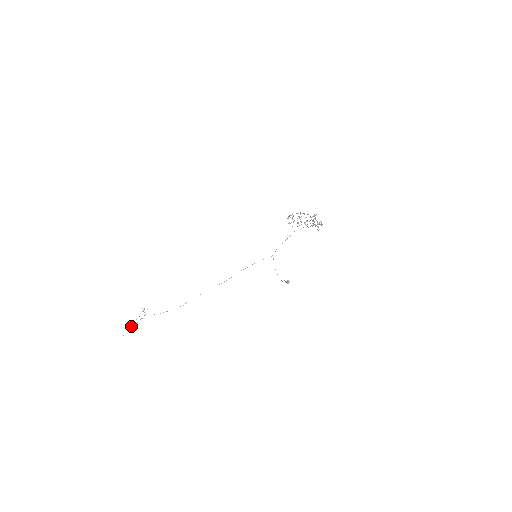
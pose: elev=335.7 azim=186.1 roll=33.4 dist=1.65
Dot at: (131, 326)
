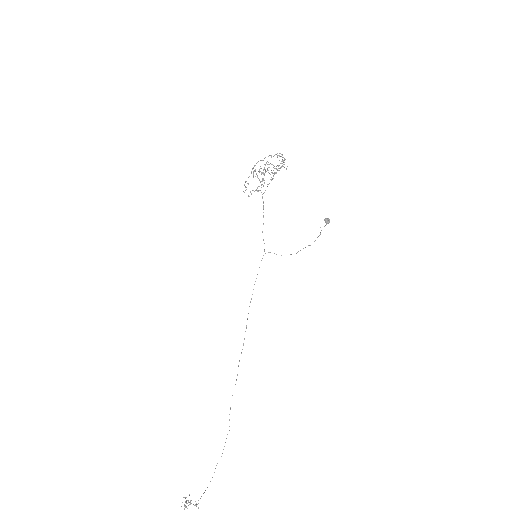
Dot at: out of frame
